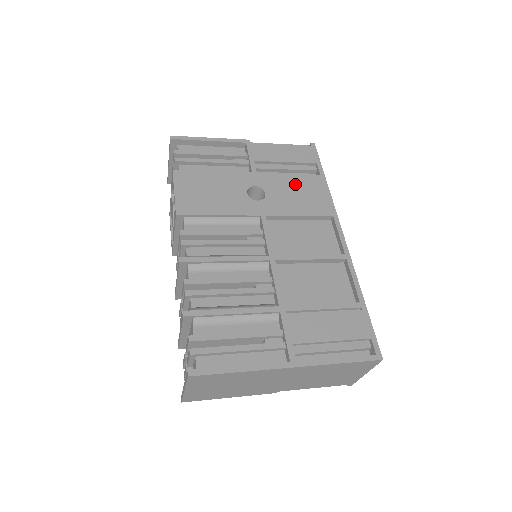
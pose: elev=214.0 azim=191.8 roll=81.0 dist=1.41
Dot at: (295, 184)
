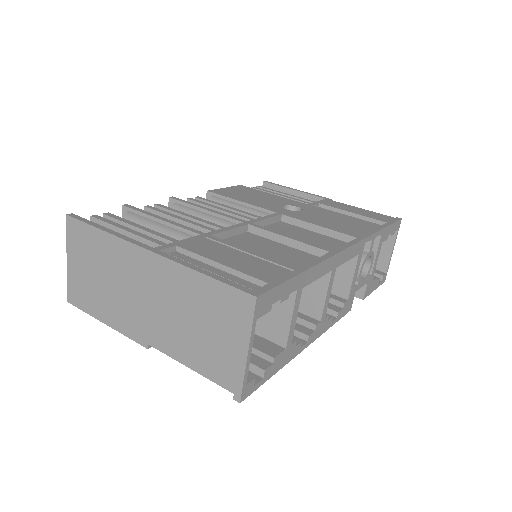
Dot at: (342, 218)
